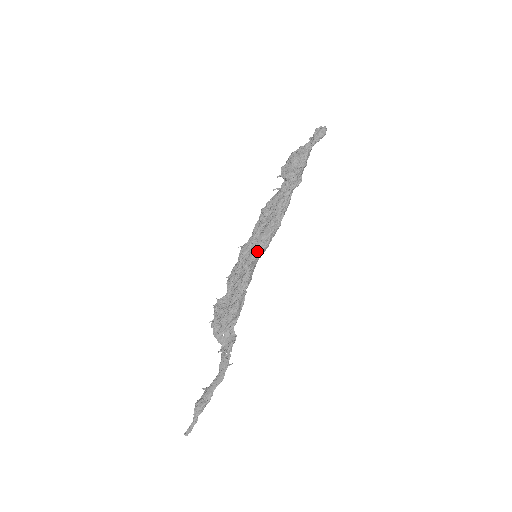
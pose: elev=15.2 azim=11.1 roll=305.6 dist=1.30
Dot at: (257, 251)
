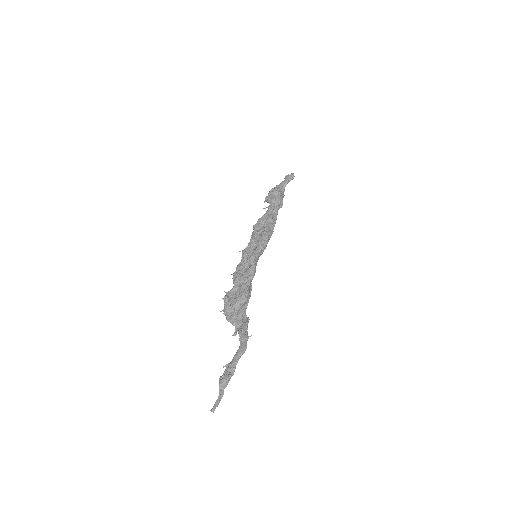
Dot at: (260, 247)
